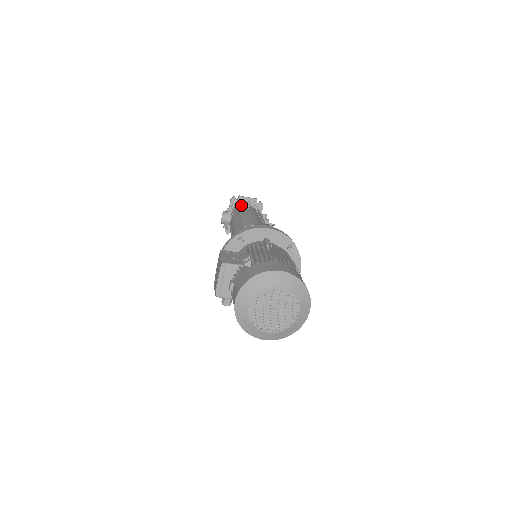
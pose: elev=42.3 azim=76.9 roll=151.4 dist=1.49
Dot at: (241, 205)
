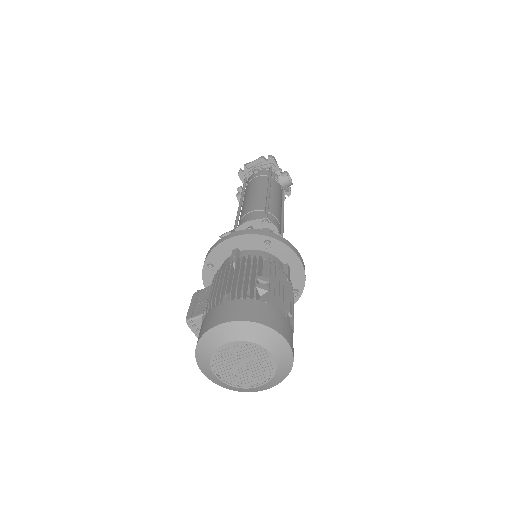
Dot at: (250, 175)
